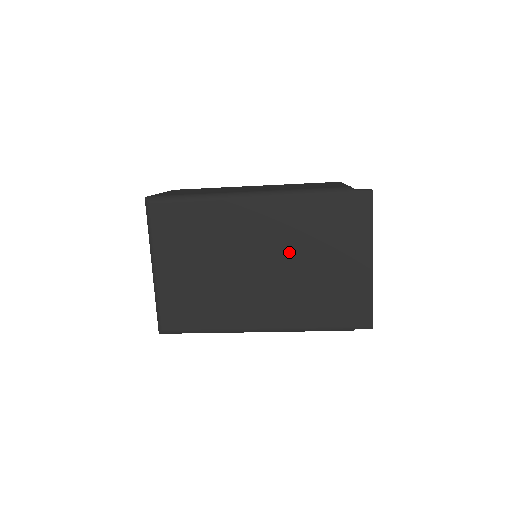
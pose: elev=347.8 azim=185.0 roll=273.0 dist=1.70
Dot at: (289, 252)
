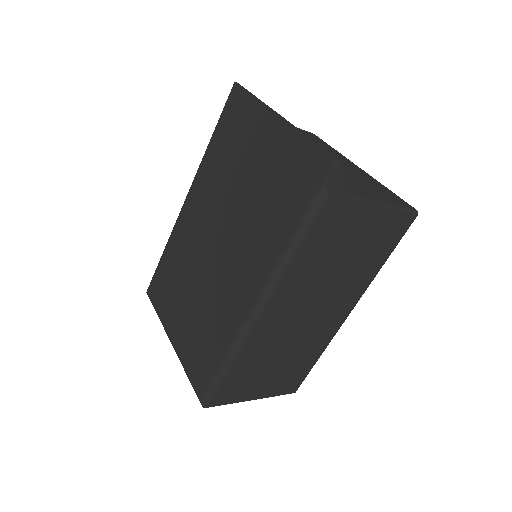
Dot at: (225, 204)
